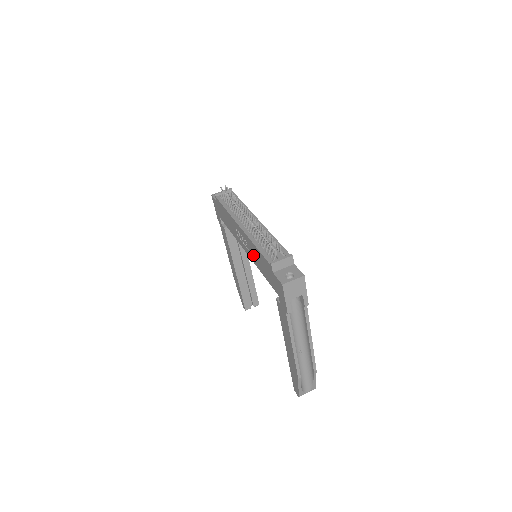
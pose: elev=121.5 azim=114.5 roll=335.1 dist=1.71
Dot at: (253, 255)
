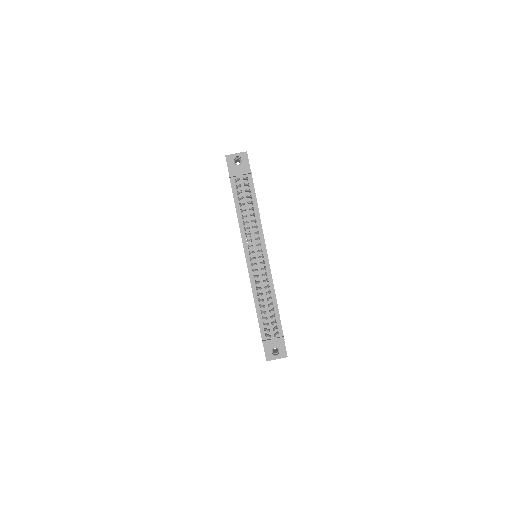
Dot at: occluded
